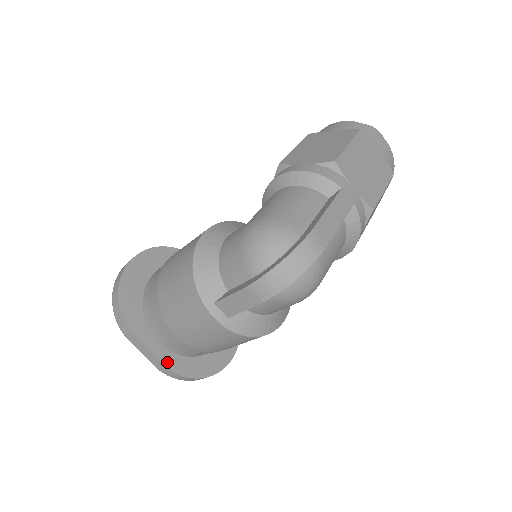
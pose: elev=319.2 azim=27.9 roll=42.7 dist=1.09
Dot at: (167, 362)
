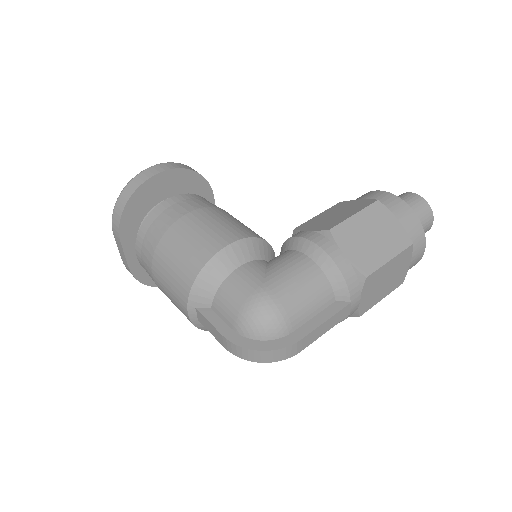
Dot at: (134, 268)
